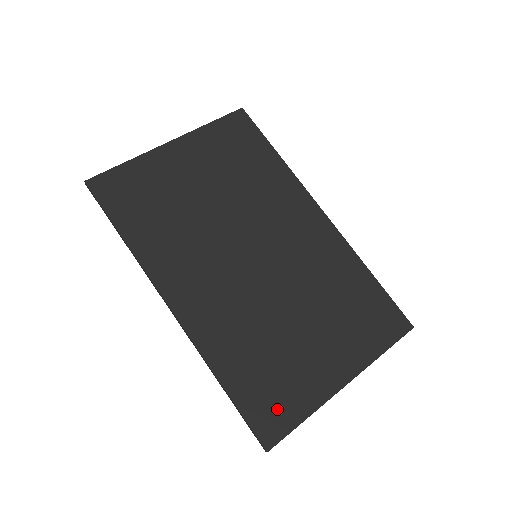
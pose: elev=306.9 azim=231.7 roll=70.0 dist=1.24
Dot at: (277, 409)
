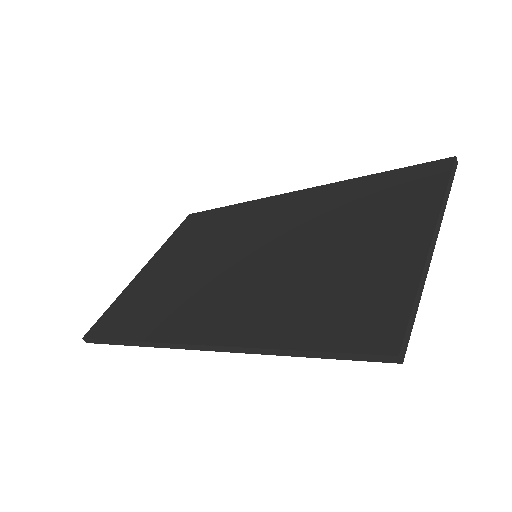
Dot at: (371, 314)
